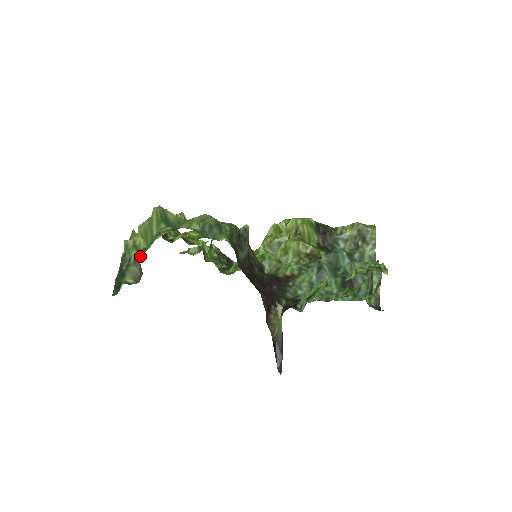
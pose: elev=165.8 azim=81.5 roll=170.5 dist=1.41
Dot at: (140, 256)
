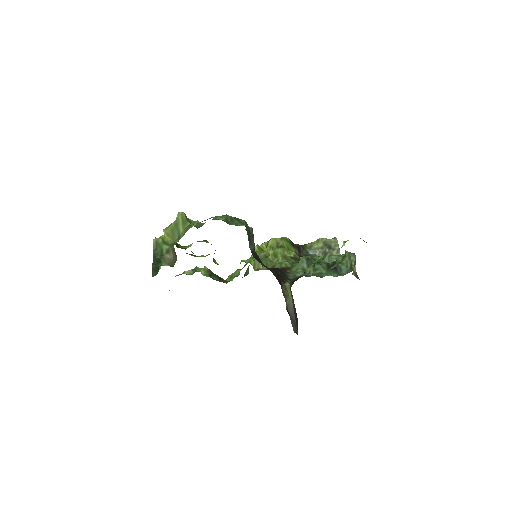
Dot at: occluded
